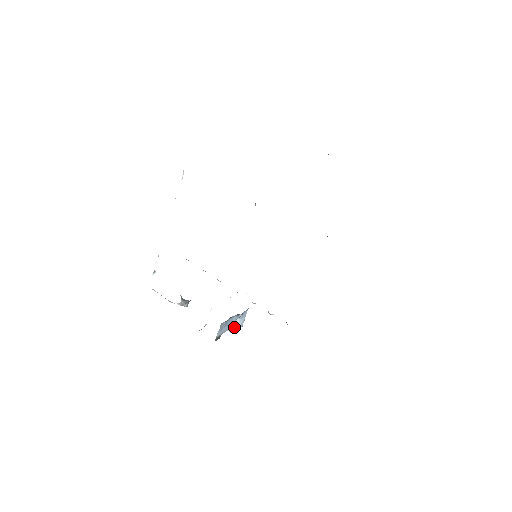
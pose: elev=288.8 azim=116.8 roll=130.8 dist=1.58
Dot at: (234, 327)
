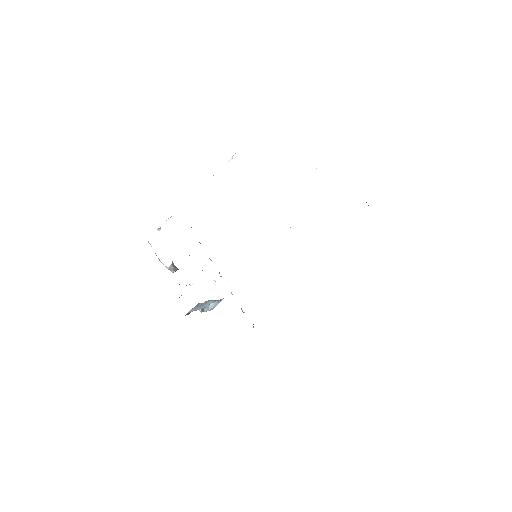
Dot at: (206, 308)
